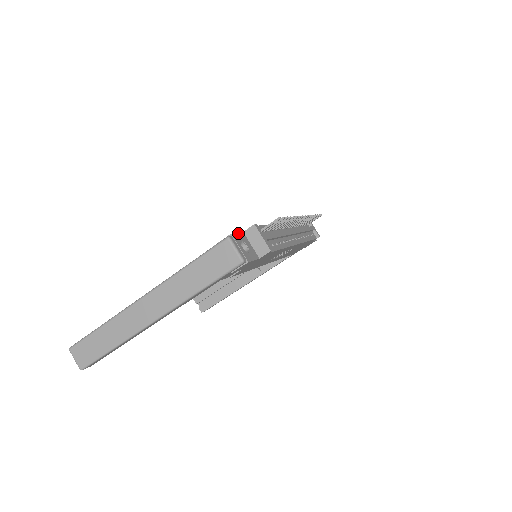
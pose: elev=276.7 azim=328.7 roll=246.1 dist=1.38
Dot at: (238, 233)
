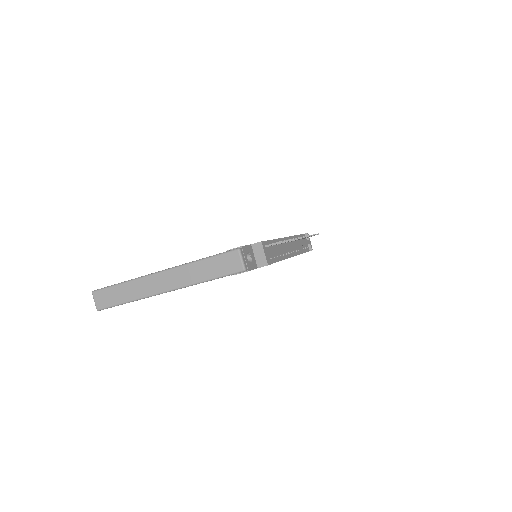
Dot at: (247, 245)
